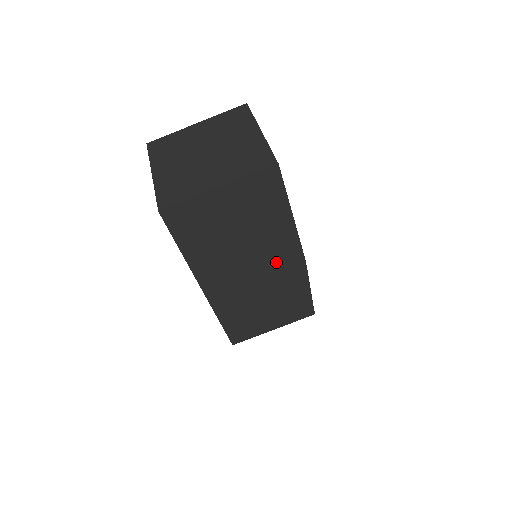
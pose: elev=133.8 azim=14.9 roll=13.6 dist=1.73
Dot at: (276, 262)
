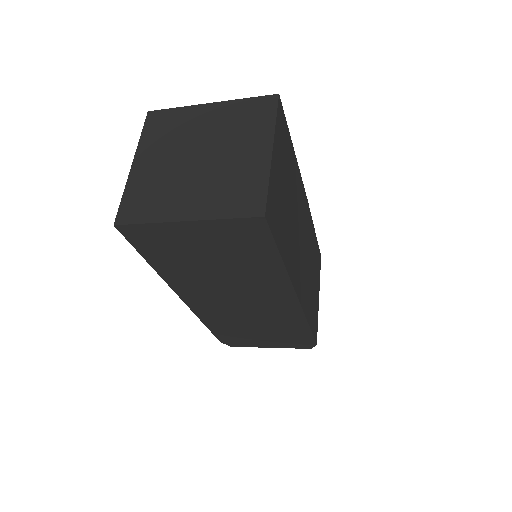
Dot at: (303, 216)
